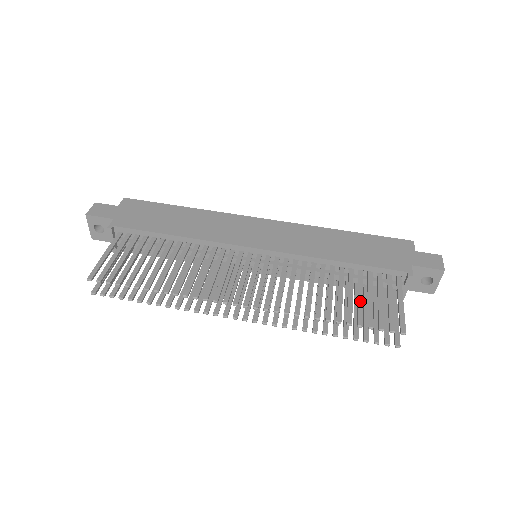
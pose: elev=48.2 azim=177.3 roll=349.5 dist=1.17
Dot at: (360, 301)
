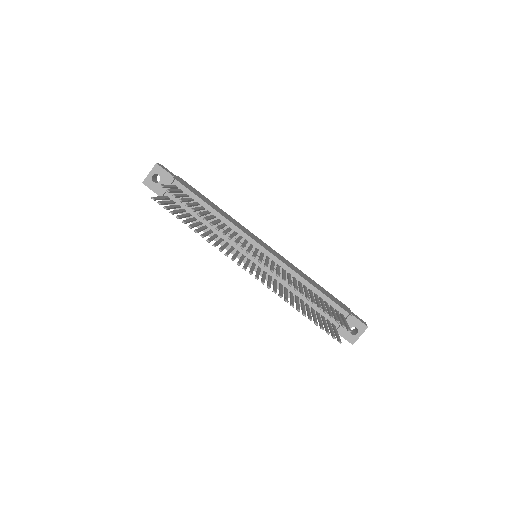
Dot at: (324, 306)
